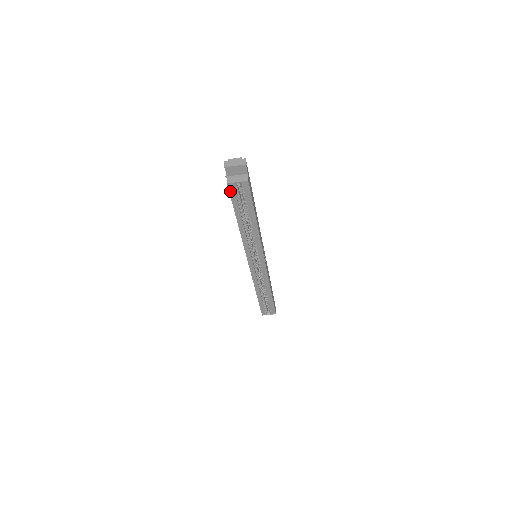
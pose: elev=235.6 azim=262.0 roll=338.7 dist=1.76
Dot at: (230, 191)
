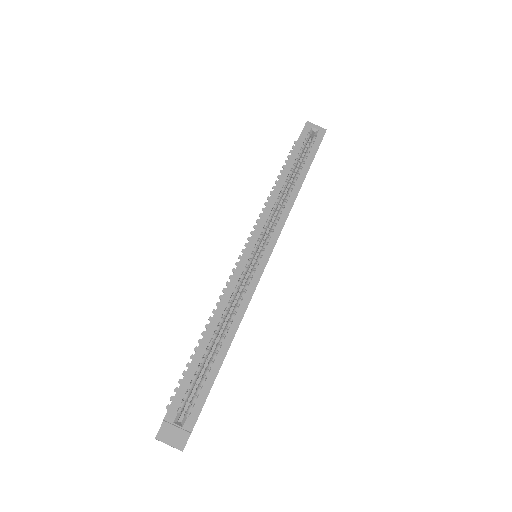
Dot at: (302, 132)
